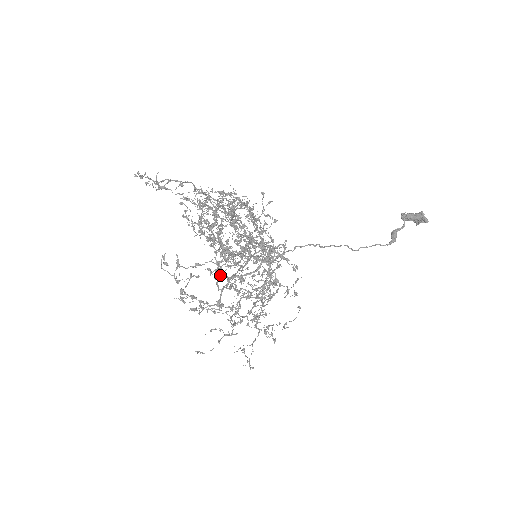
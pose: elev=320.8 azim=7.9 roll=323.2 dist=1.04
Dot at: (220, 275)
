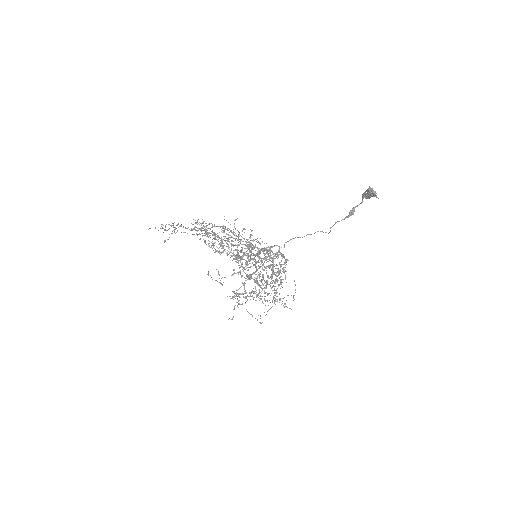
Dot at: (246, 275)
